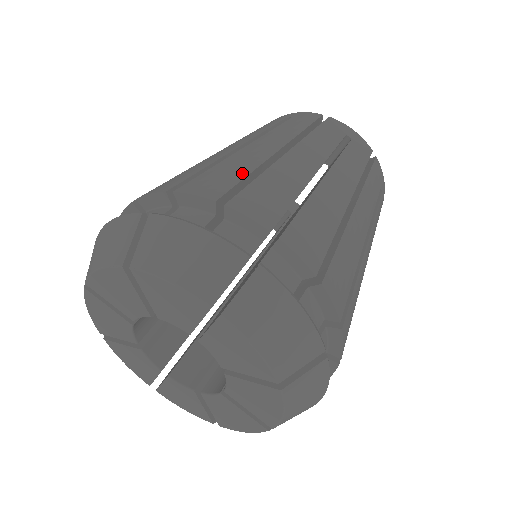
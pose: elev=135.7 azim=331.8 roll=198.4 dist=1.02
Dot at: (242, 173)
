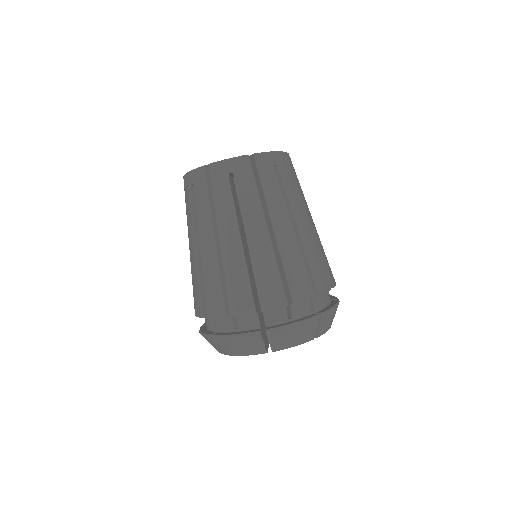
Dot at: (276, 272)
